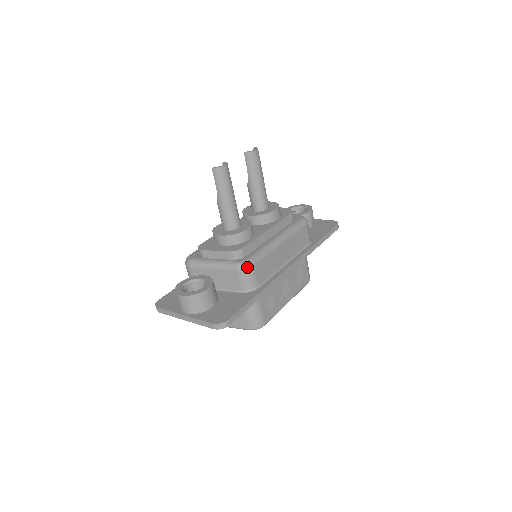
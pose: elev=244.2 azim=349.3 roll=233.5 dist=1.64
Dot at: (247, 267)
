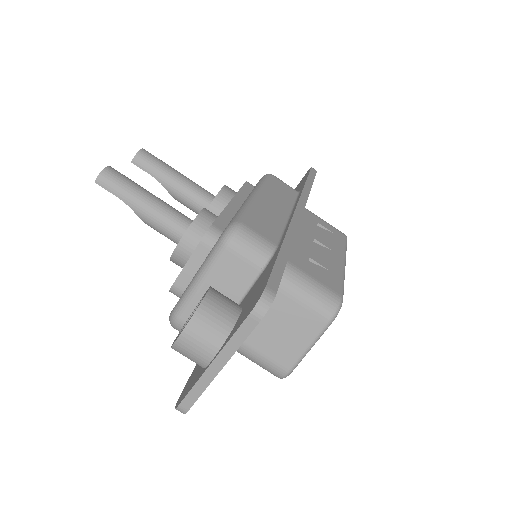
Dot at: (234, 230)
